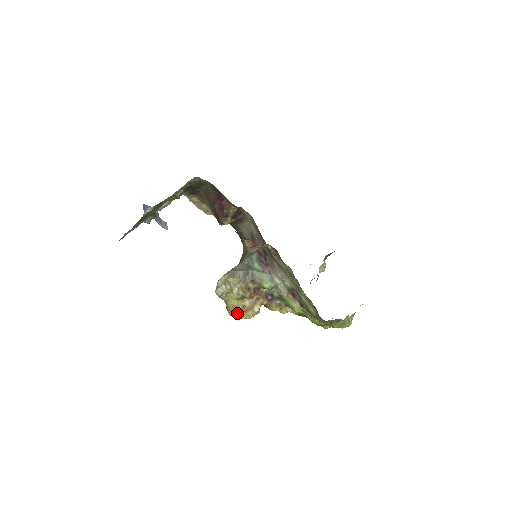
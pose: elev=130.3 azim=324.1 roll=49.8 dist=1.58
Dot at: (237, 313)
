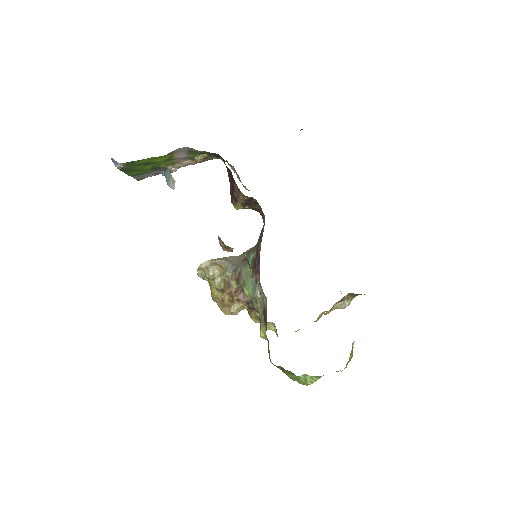
Dot at: (217, 302)
